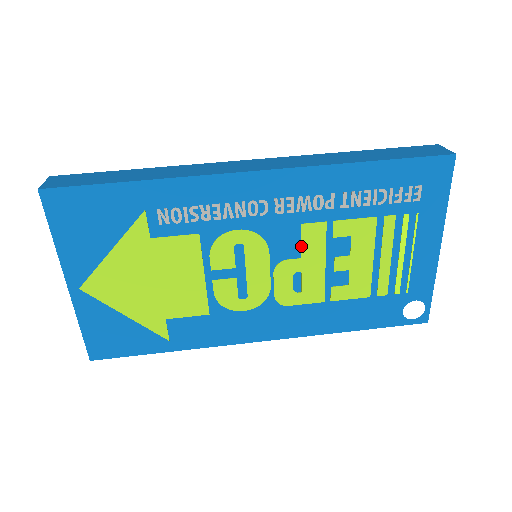
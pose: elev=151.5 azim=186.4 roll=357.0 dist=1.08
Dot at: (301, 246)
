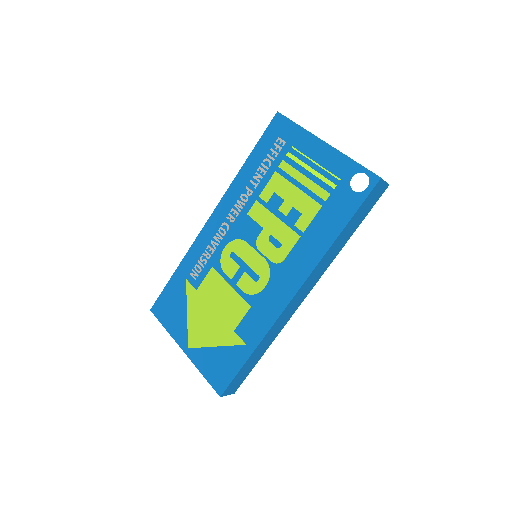
Dot at: (257, 223)
